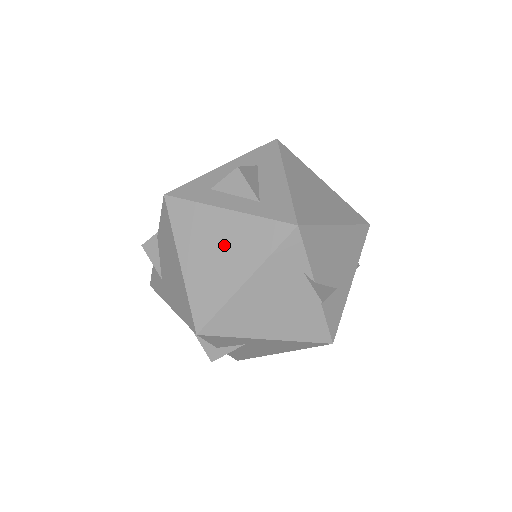
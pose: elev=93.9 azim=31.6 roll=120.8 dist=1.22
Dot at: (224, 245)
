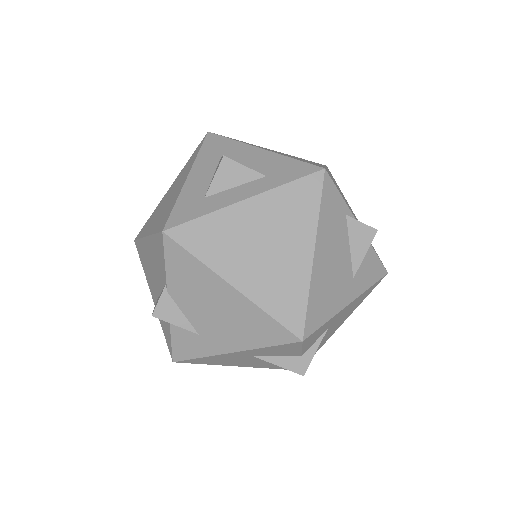
Dot at: (267, 235)
